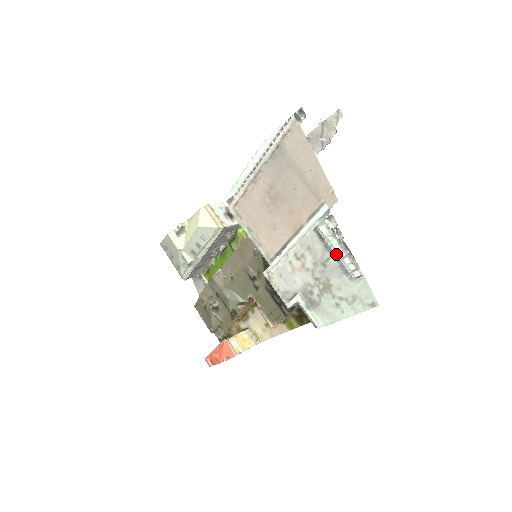
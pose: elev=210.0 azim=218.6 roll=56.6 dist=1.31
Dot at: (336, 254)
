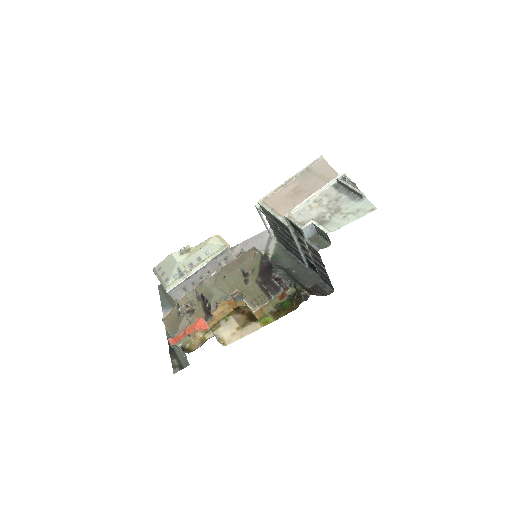
Dot at: (349, 186)
